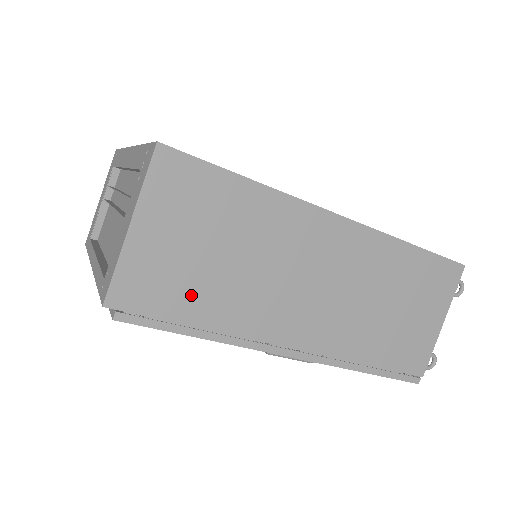
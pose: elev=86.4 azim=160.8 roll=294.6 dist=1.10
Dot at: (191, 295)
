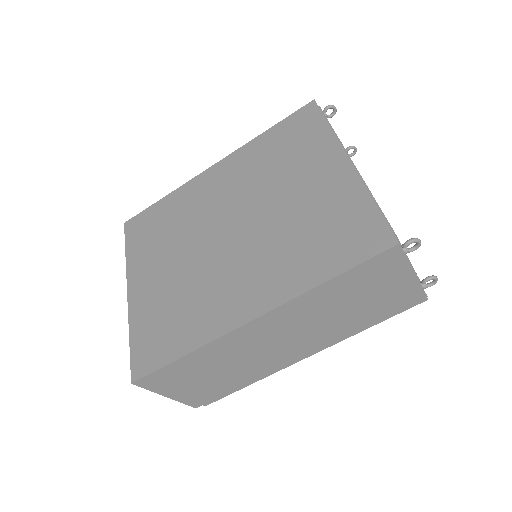
Dot at: (223, 386)
